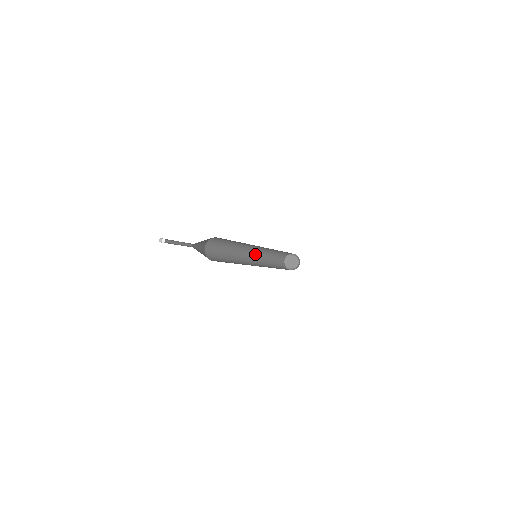
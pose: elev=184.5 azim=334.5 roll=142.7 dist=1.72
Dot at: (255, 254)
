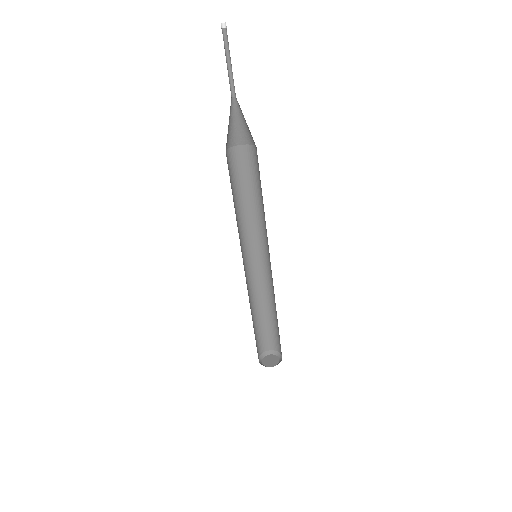
Dot at: occluded
